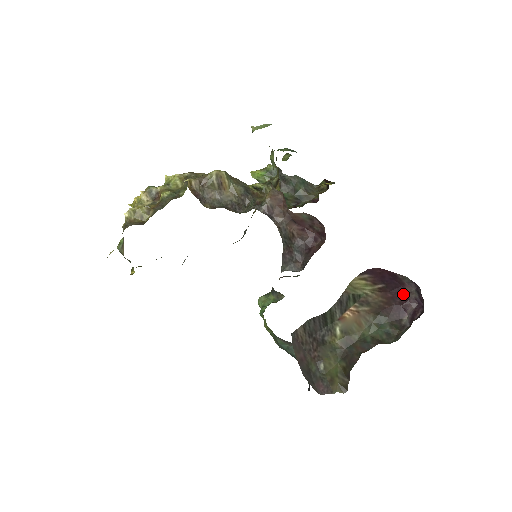
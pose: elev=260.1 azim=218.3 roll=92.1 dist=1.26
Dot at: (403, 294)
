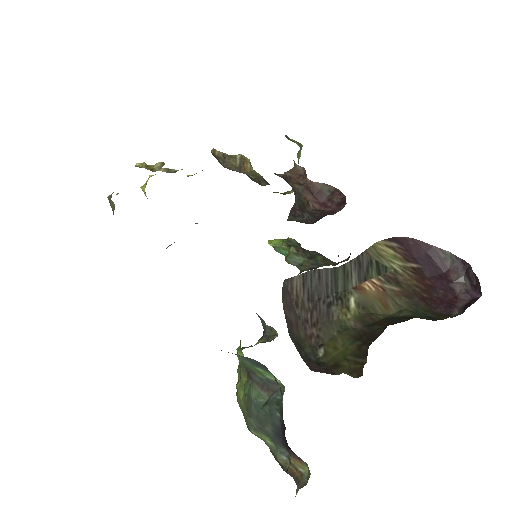
Dot at: (447, 283)
